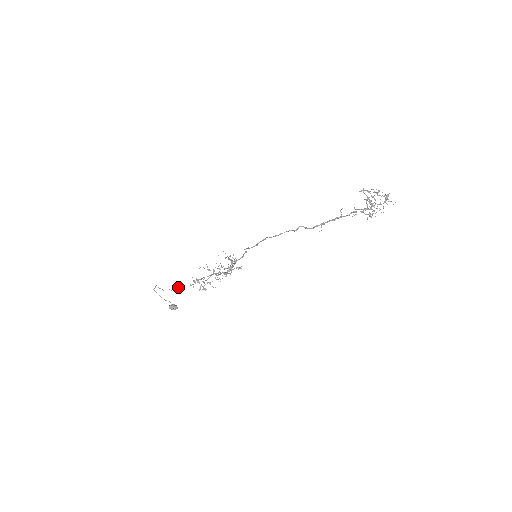
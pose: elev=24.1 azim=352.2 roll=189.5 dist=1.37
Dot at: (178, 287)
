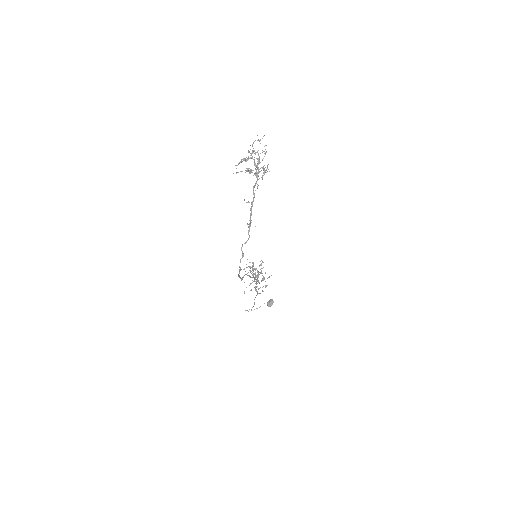
Dot at: (254, 303)
